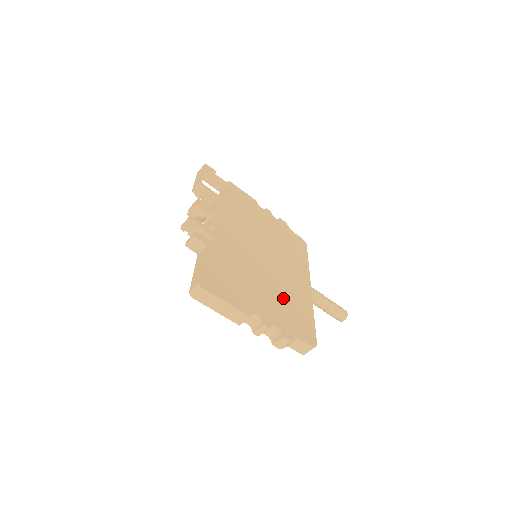
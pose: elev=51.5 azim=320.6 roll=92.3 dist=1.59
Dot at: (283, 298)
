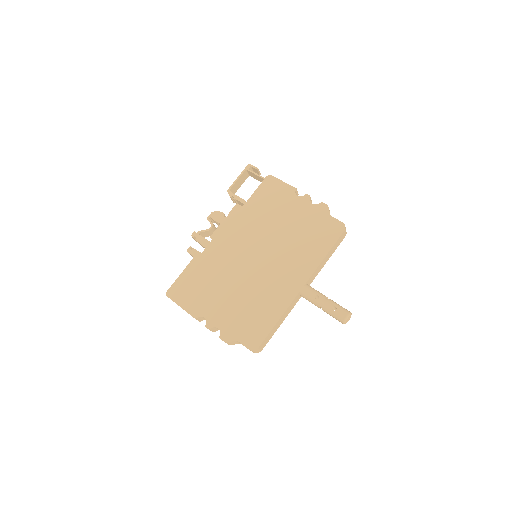
Dot at: (248, 301)
